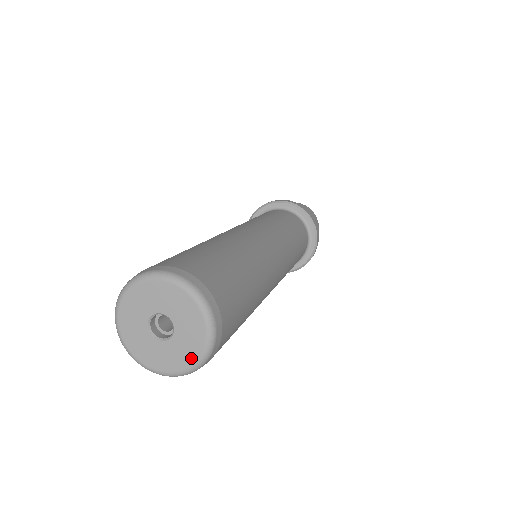
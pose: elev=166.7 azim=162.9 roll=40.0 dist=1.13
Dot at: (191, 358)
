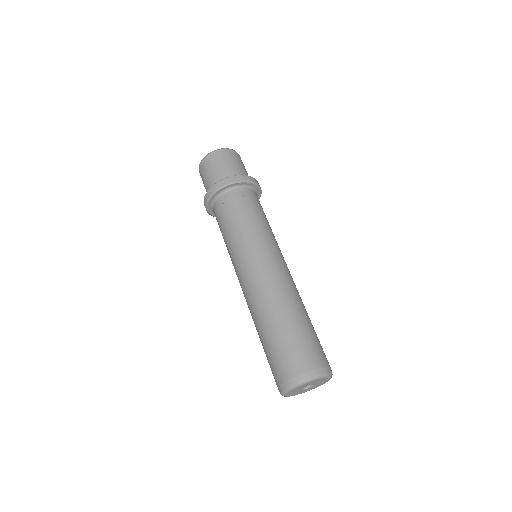
Dot at: (322, 384)
